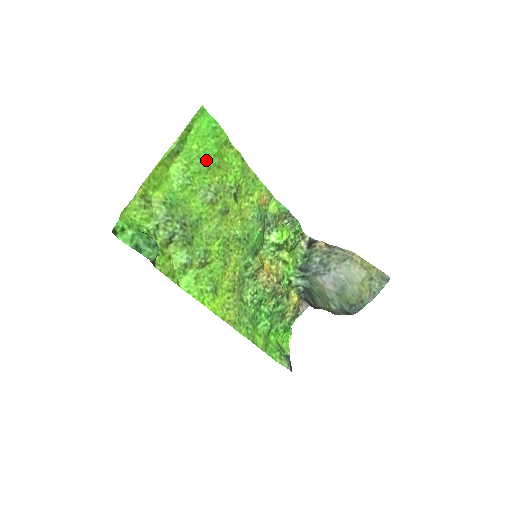
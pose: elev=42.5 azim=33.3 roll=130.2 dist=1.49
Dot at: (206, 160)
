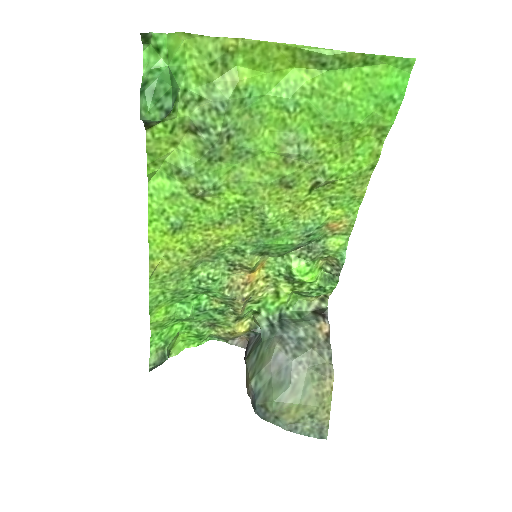
Dot at: (338, 114)
